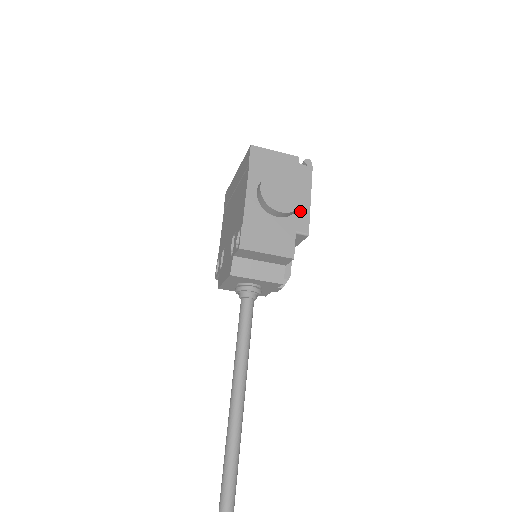
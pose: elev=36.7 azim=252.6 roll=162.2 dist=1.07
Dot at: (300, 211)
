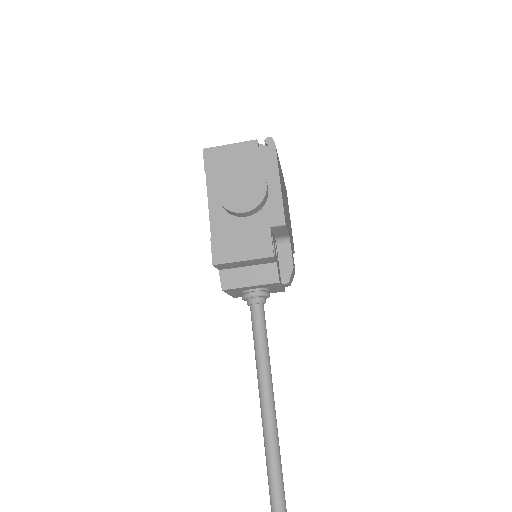
Dot at: (270, 201)
